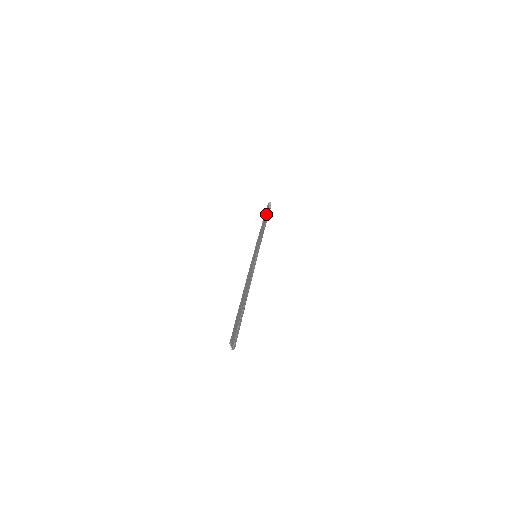
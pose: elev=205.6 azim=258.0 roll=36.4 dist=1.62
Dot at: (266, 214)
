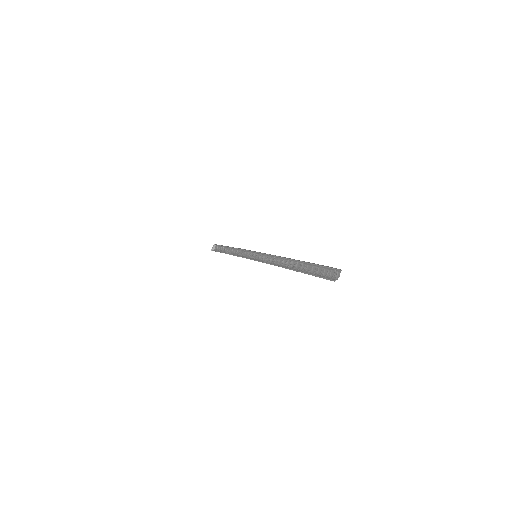
Dot at: occluded
